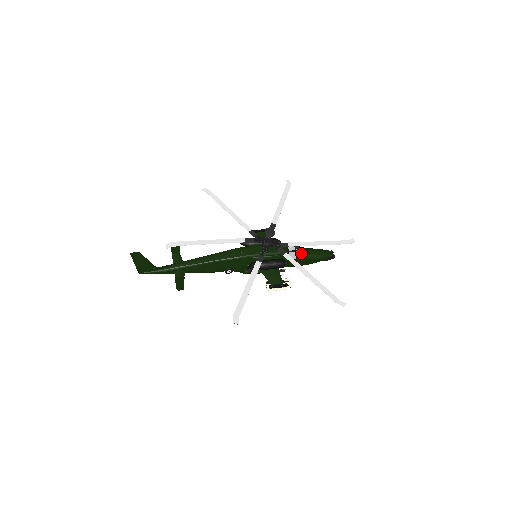
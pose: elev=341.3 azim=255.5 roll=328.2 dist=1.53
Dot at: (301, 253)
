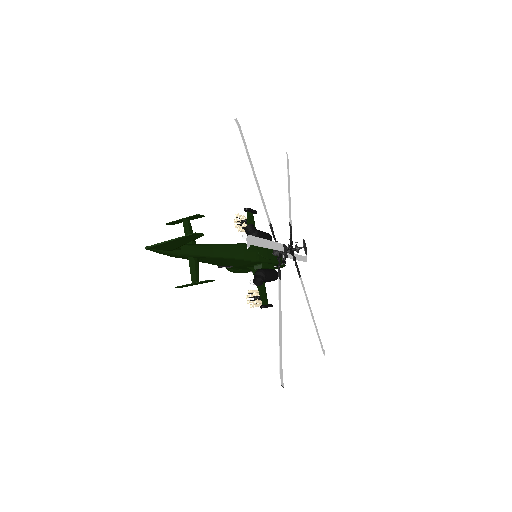
Dot at: occluded
